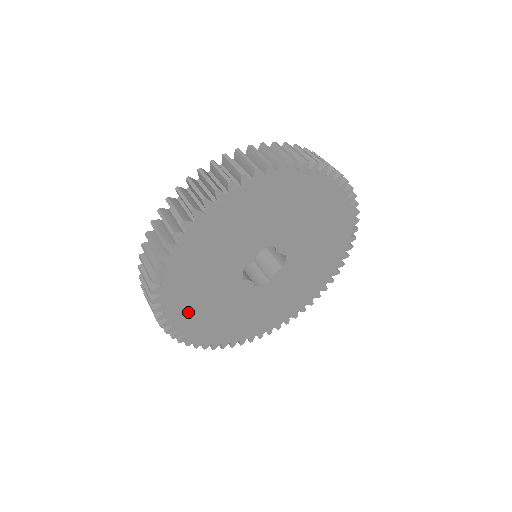
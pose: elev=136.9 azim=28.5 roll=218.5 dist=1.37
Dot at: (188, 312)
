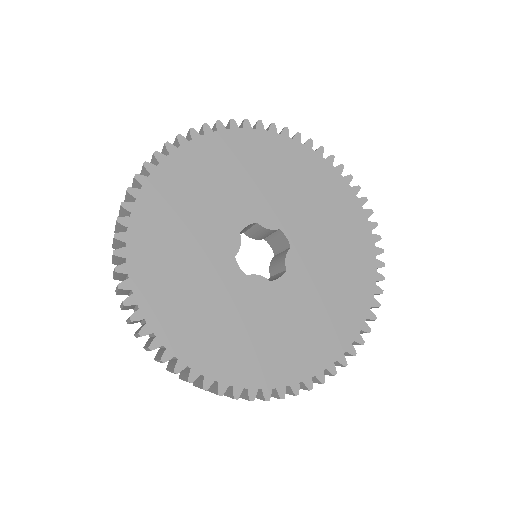
Dot at: (201, 341)
